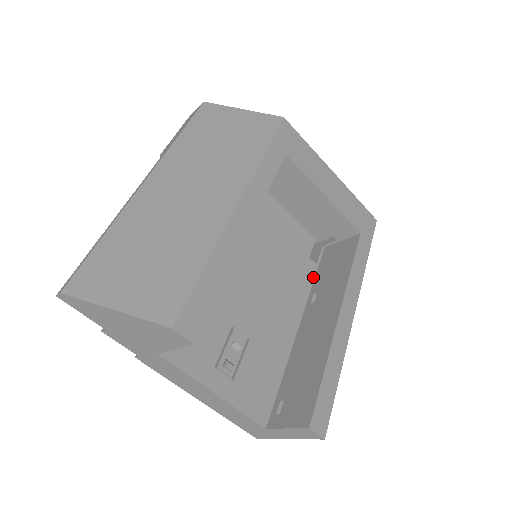
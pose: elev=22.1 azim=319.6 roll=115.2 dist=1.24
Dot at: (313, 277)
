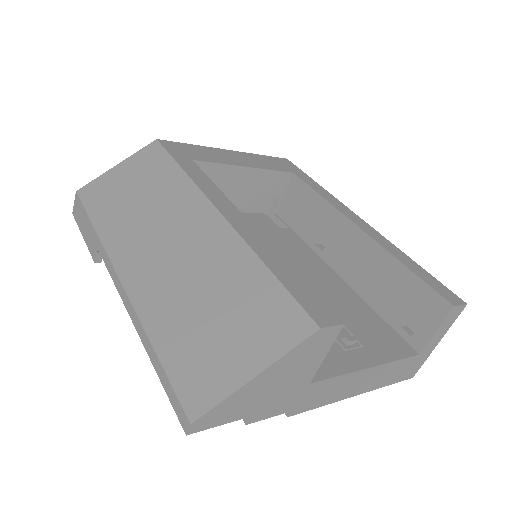
Dot at: (298, 237)
